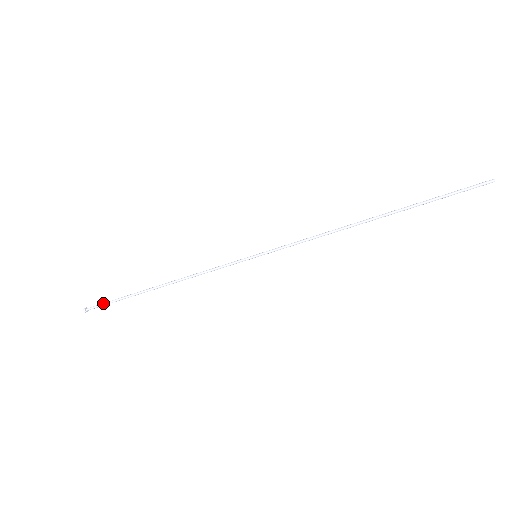
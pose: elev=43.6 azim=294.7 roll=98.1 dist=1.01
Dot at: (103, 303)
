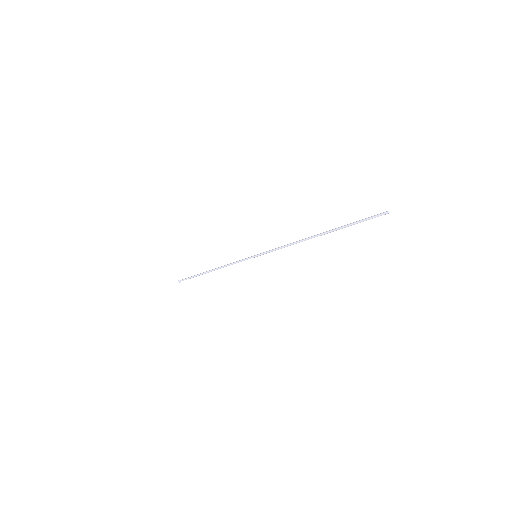
Dot at: (186, 279)
